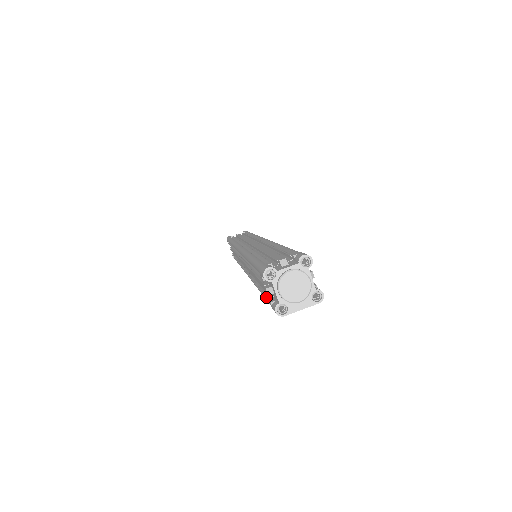
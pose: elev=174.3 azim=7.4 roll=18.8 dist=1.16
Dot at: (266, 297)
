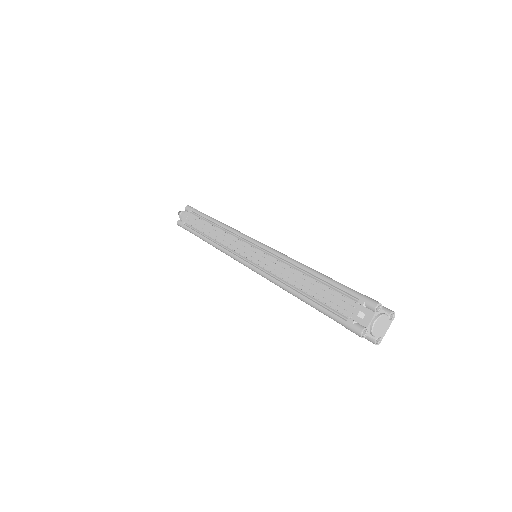
Dot at: occluded
